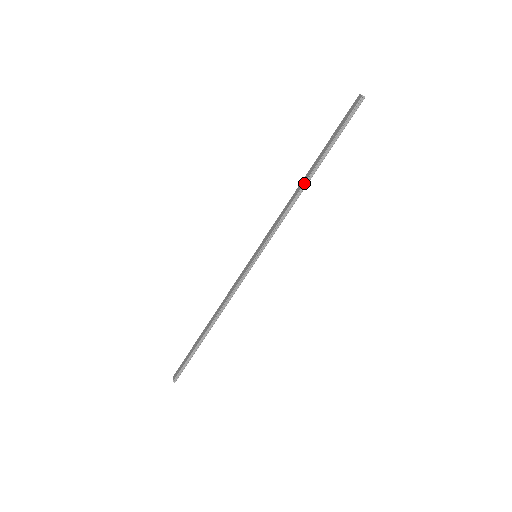
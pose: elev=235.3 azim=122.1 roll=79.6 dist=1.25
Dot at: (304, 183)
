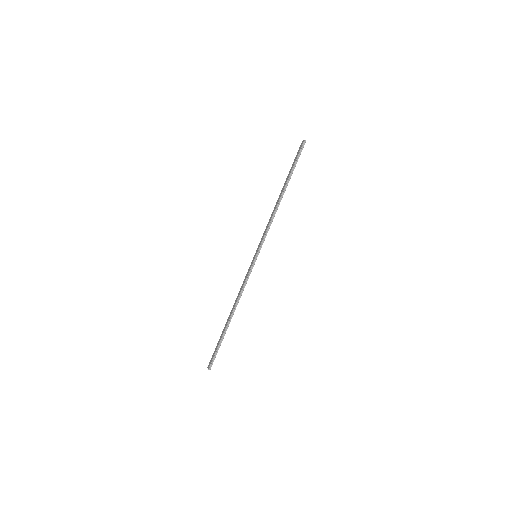
Dot at: (279, 199)
